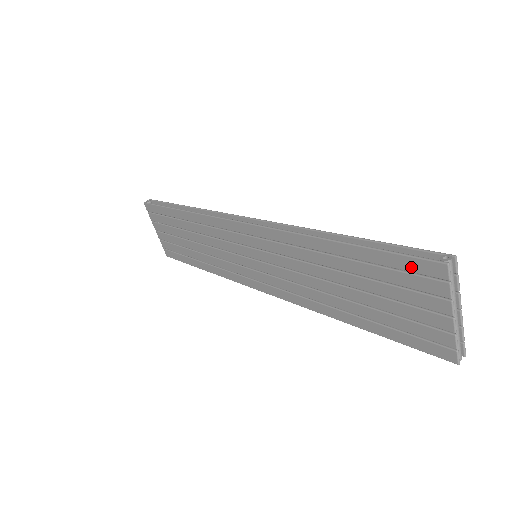
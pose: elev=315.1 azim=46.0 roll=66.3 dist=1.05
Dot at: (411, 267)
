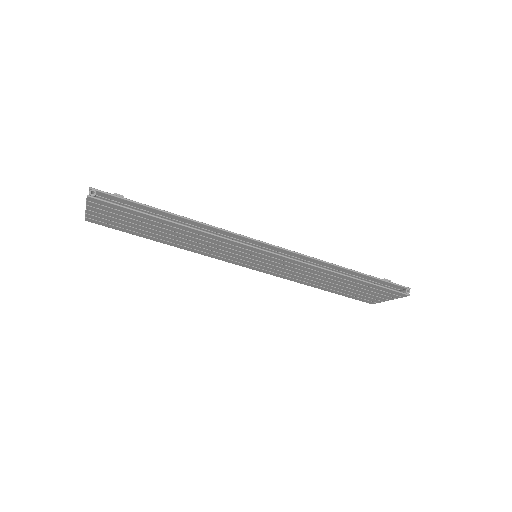
Dot at: (390, 292)
